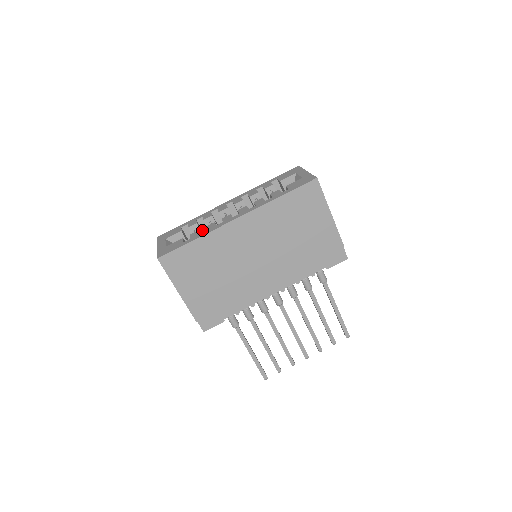
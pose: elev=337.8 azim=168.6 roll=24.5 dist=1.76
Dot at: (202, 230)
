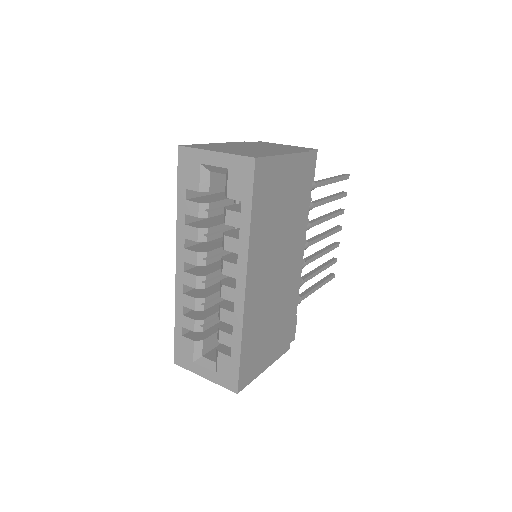
Dot at: occluded
